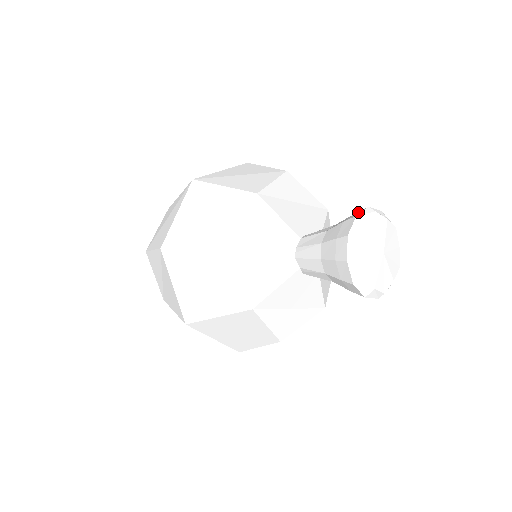
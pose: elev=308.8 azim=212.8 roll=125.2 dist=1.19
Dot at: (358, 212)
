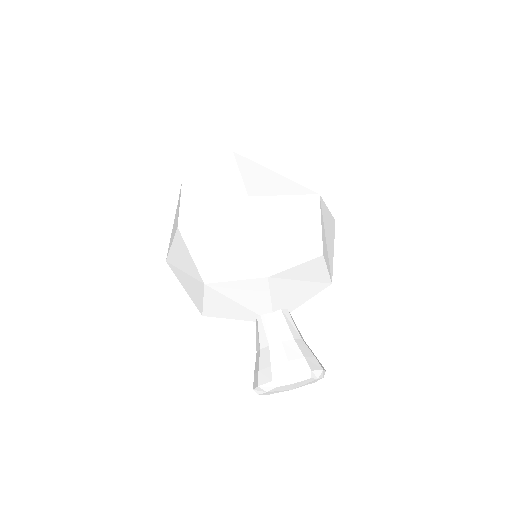
Dot at: (303, 365)
